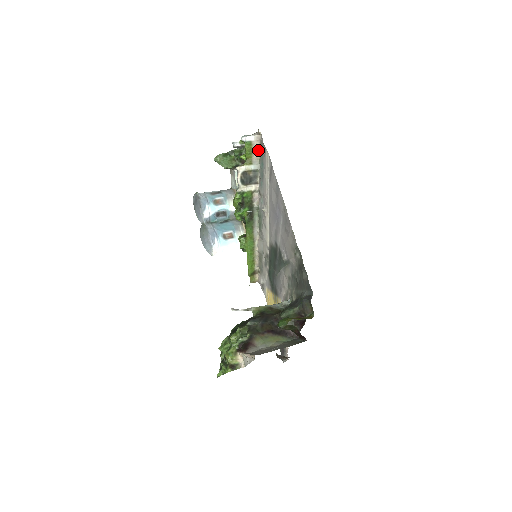
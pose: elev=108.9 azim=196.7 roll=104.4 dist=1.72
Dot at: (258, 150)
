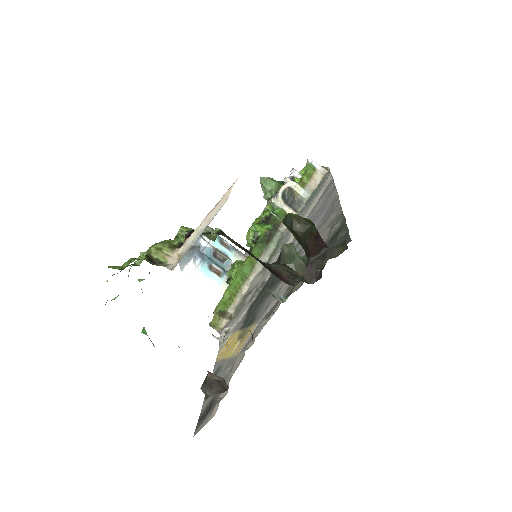
Dot at: (317, 182)
